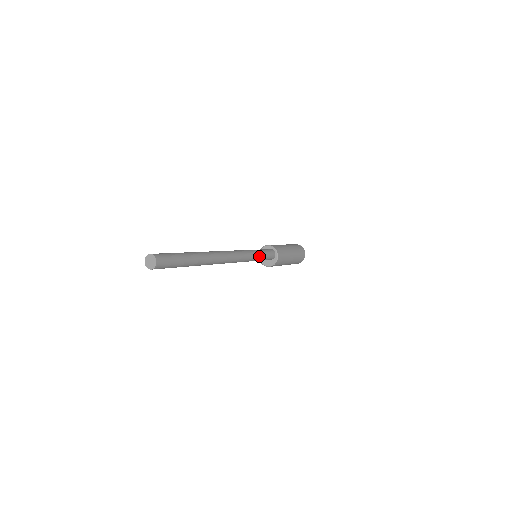
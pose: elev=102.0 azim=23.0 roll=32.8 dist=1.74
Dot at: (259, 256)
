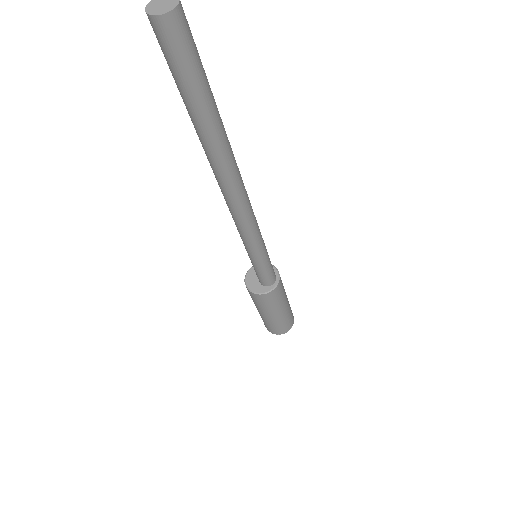
Dot at: (263, 256)
